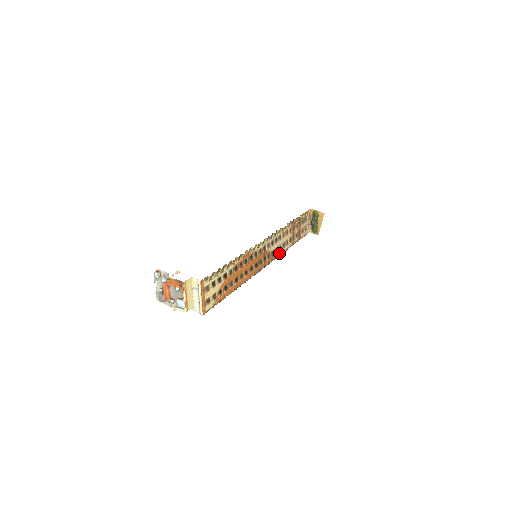
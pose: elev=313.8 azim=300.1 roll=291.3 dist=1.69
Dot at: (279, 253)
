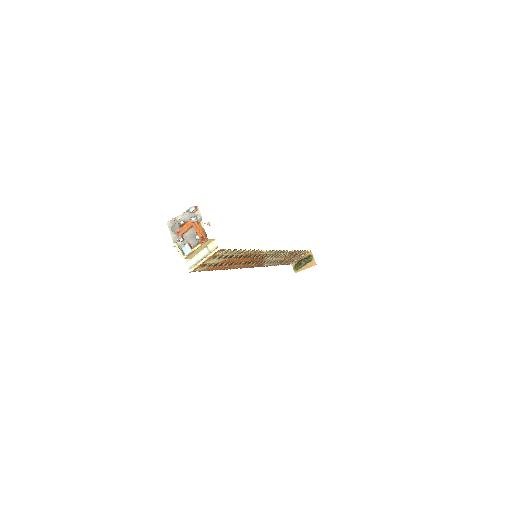
Dot at: (266, 265)
